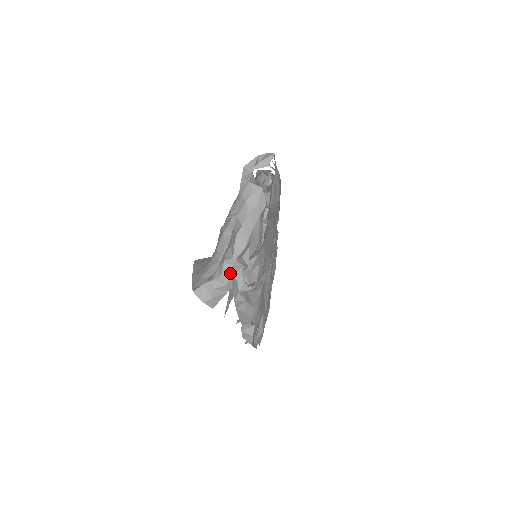
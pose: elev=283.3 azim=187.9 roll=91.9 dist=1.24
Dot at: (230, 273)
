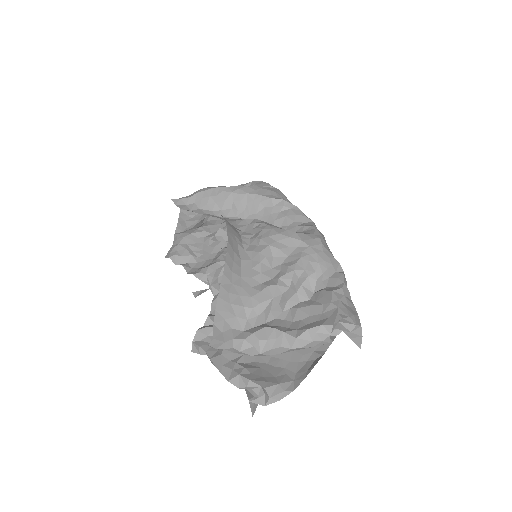
Dot at: (246, 354)
